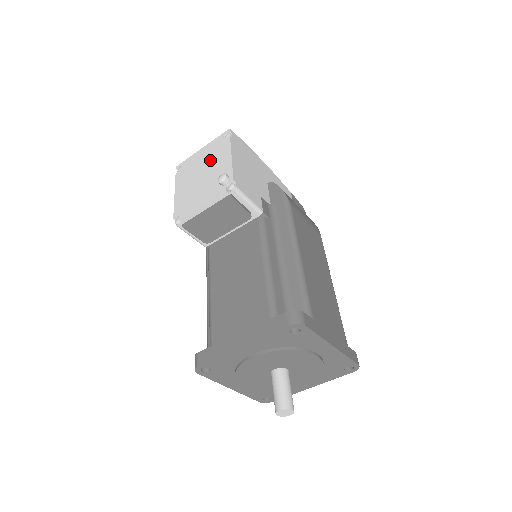
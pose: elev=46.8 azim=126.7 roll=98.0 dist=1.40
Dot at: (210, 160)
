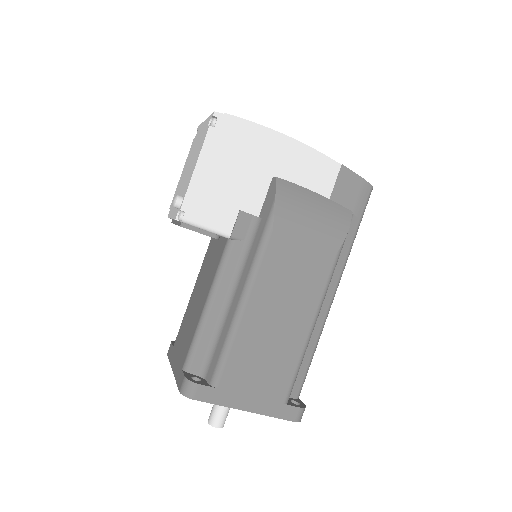
Dot at: (195, 151)
